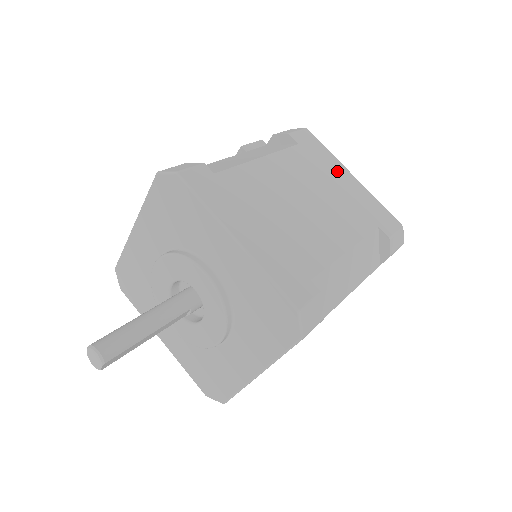
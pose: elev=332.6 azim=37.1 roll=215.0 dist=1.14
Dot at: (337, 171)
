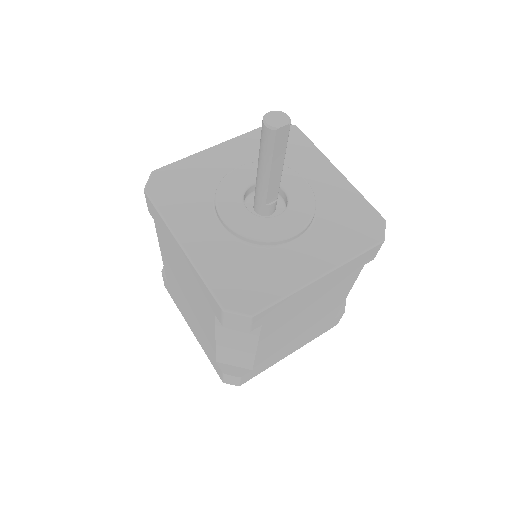
Dot at: occluded
